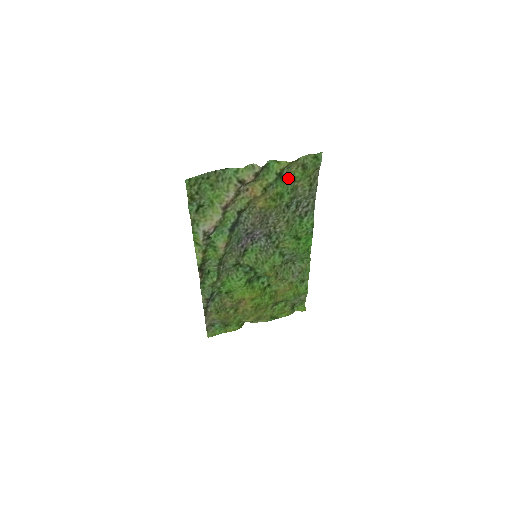
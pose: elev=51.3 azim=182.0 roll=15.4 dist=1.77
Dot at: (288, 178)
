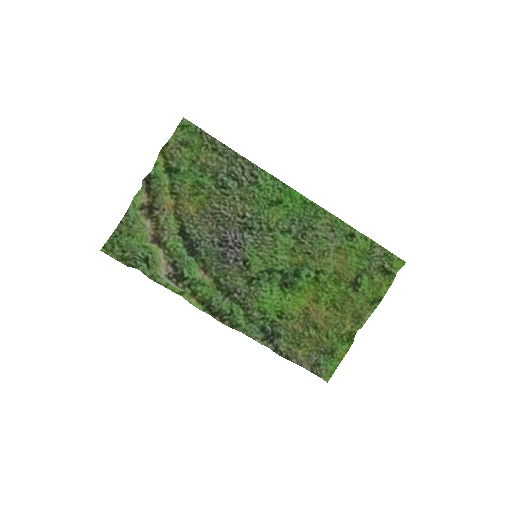
Dot at: (186, 166)
